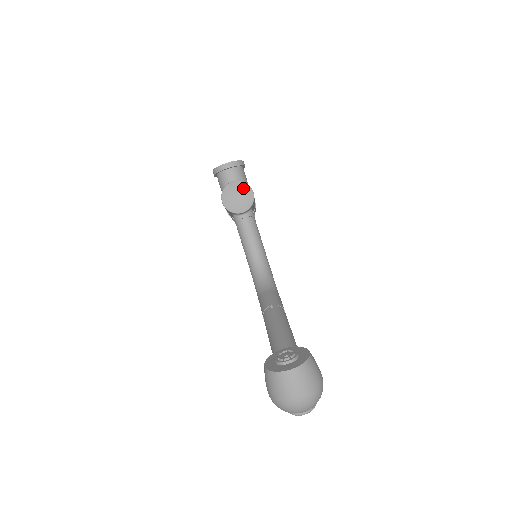
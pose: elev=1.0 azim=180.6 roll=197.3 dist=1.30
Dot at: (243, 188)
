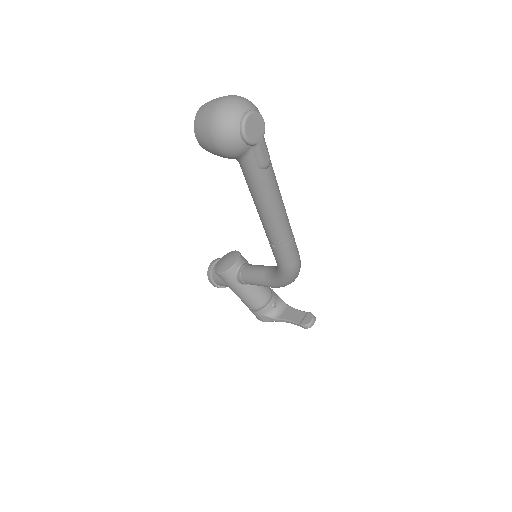
Dot at: (227, 255)
